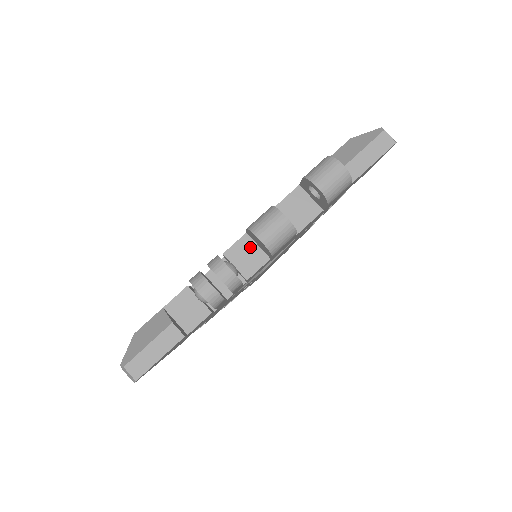
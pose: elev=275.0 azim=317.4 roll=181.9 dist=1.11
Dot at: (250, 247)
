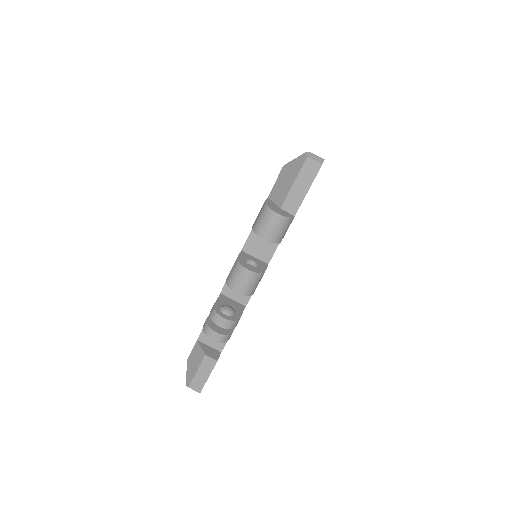
Dot at: occluded
